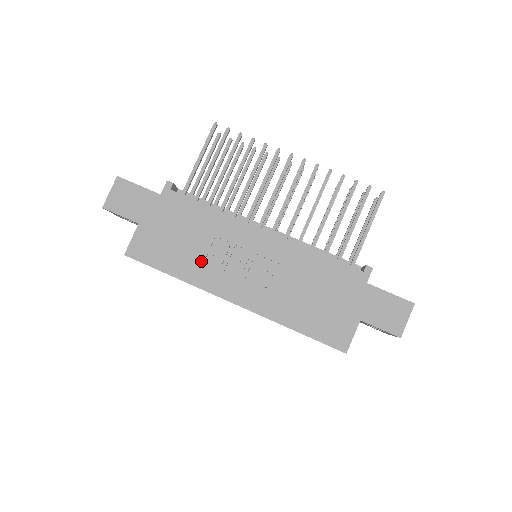
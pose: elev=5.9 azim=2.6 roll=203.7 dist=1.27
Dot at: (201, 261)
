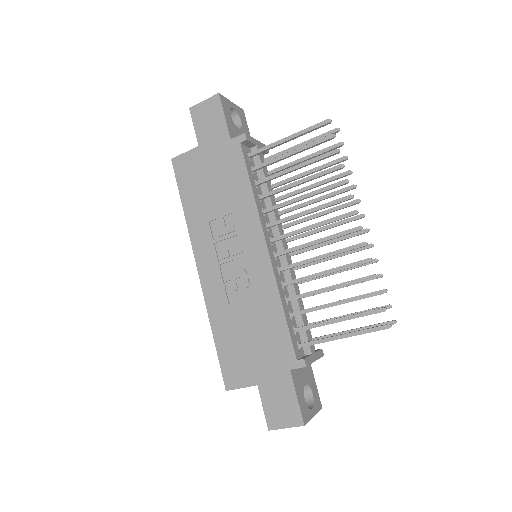
Dot at: (208, 219)
